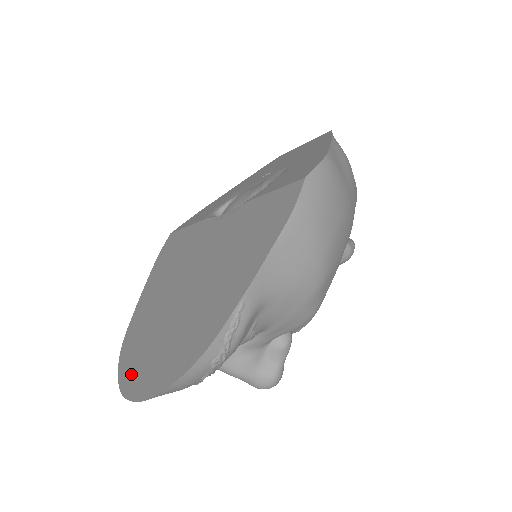
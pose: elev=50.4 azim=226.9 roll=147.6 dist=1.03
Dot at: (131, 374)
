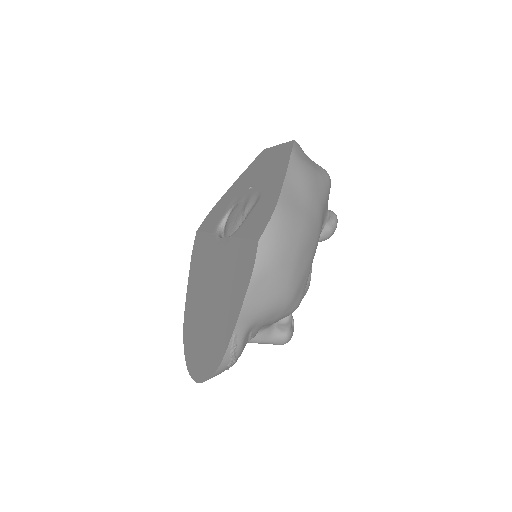
Dot at: (190, 357)
